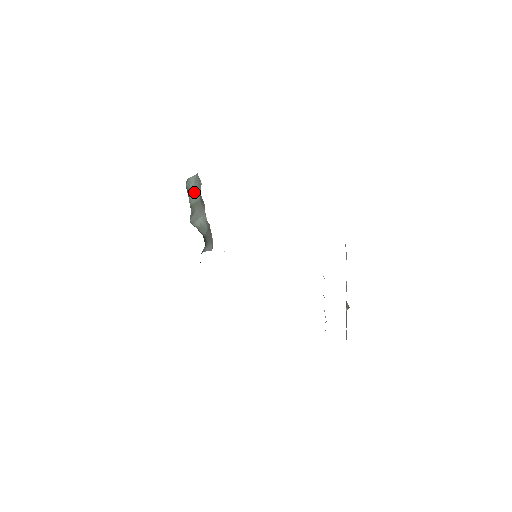
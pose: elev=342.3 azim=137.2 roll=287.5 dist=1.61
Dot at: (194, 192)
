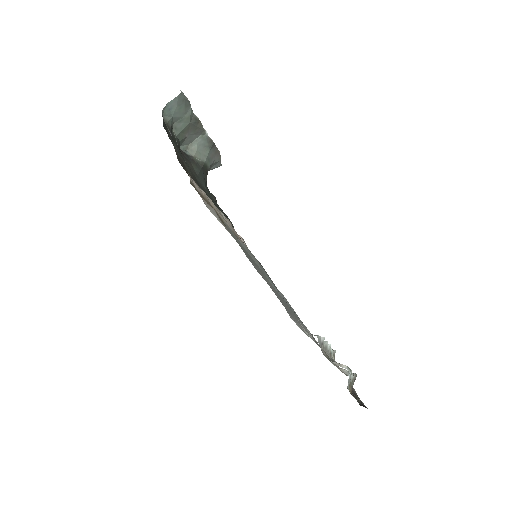
Dot at: (179, 117)
